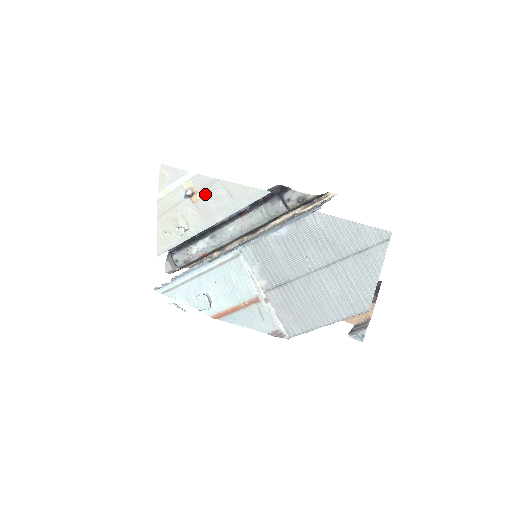
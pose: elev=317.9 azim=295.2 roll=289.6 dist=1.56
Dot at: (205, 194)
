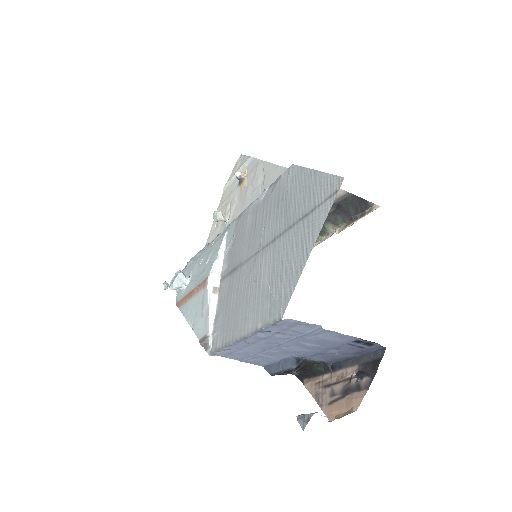
Dot at: (250, 179)
